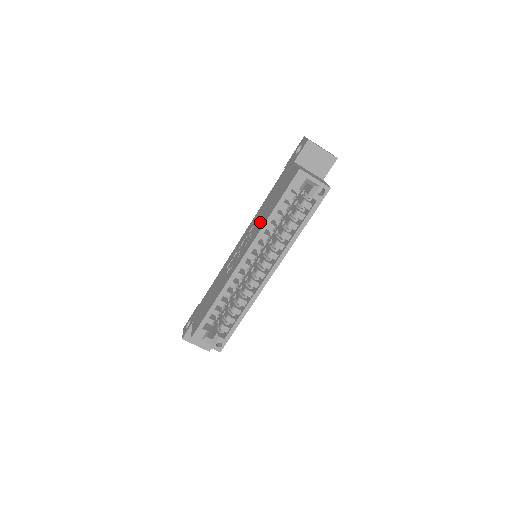
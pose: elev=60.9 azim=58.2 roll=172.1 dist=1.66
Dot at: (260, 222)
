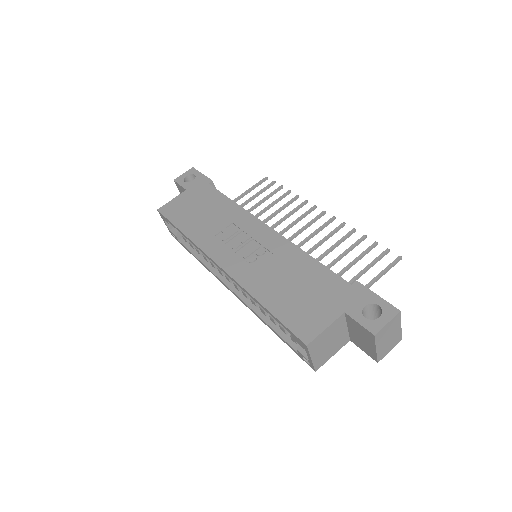
Dot at: (263, 277)
